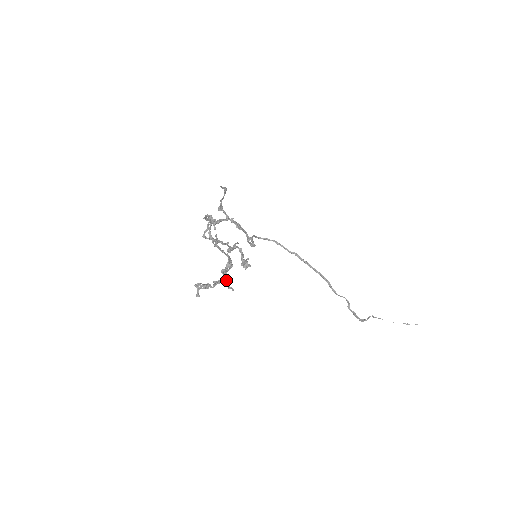
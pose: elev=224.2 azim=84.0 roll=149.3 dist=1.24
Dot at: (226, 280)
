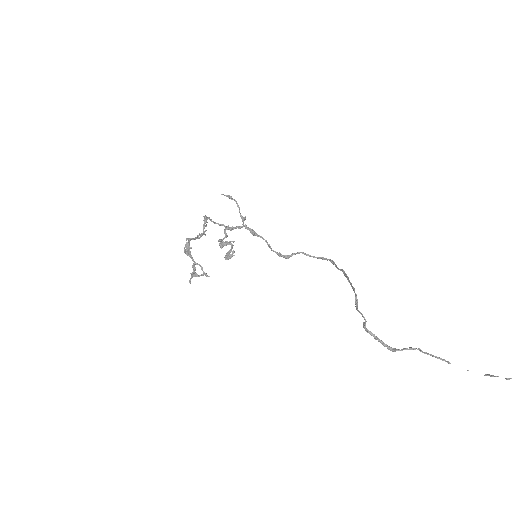
Dot at: (199, 265)
